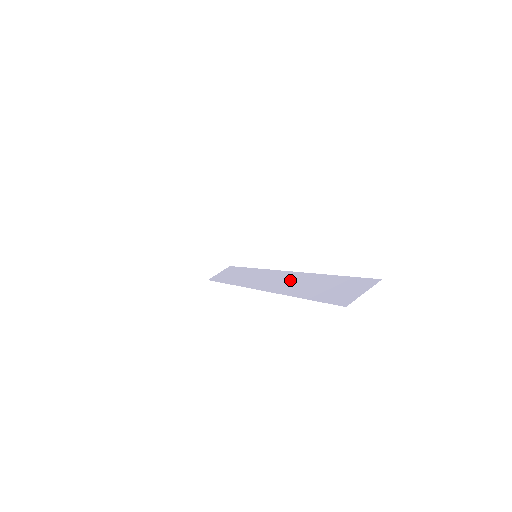
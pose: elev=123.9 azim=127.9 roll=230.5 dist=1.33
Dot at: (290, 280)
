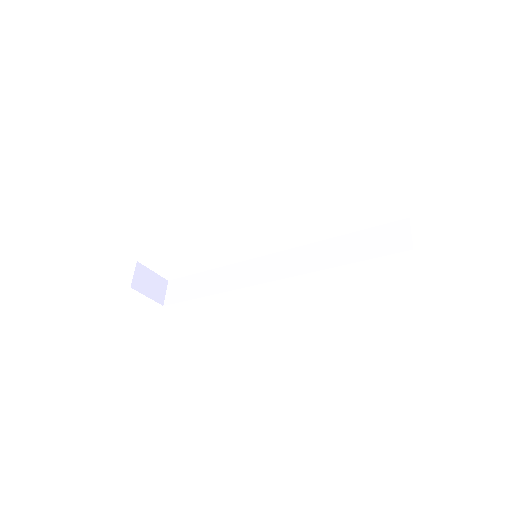
Dot at: (302, 257)
